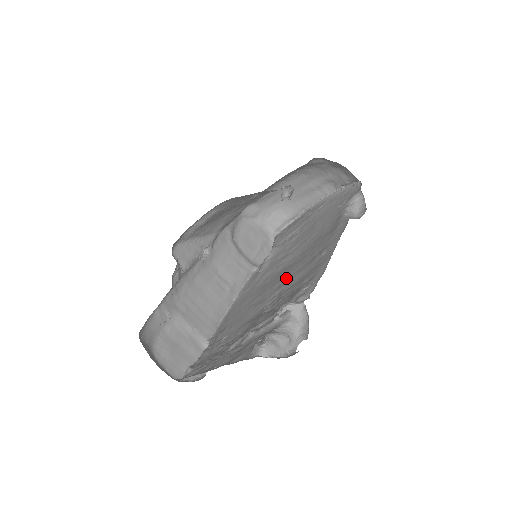
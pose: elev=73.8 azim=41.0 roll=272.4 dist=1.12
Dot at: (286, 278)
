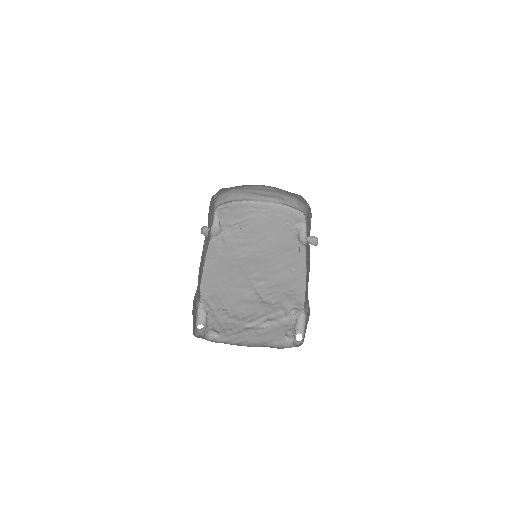
Dot at: (262, 273)
